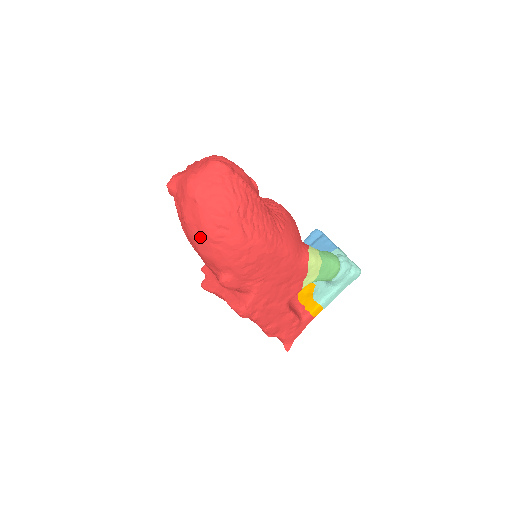
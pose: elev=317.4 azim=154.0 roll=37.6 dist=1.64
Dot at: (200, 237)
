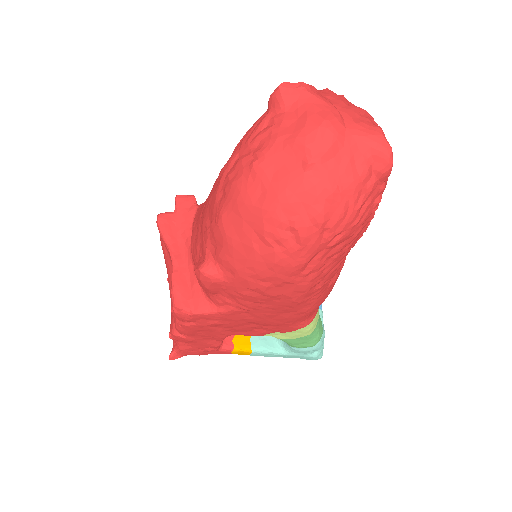
Dot at: (250, 208)
